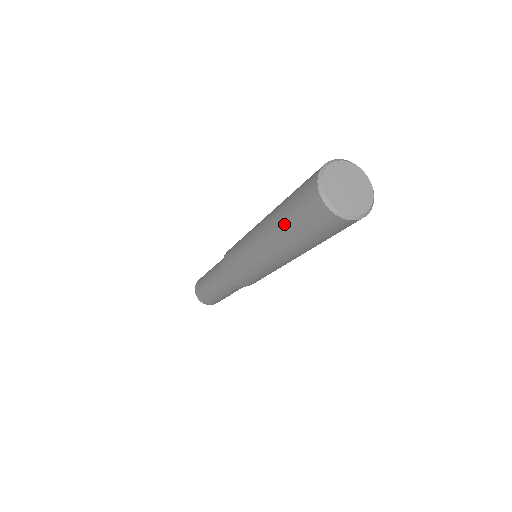
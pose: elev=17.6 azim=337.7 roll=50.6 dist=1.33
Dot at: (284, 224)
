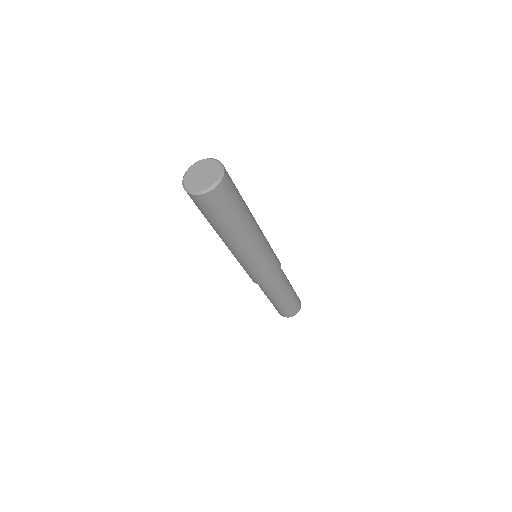
Dot at: occluded
